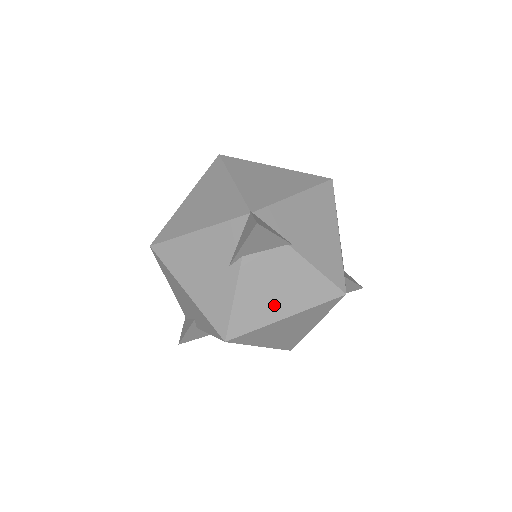
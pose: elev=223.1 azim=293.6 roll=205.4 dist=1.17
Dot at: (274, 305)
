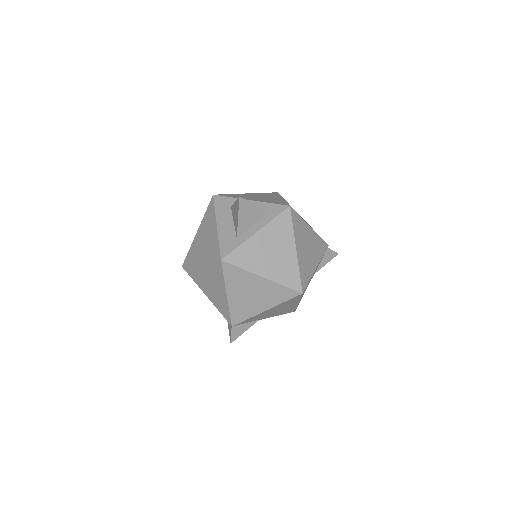
Dot at: occluded
